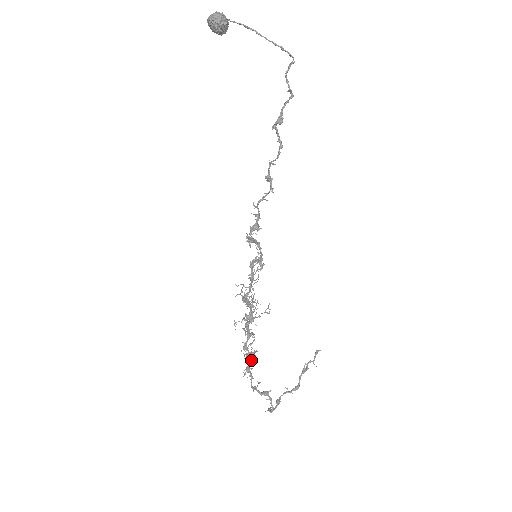
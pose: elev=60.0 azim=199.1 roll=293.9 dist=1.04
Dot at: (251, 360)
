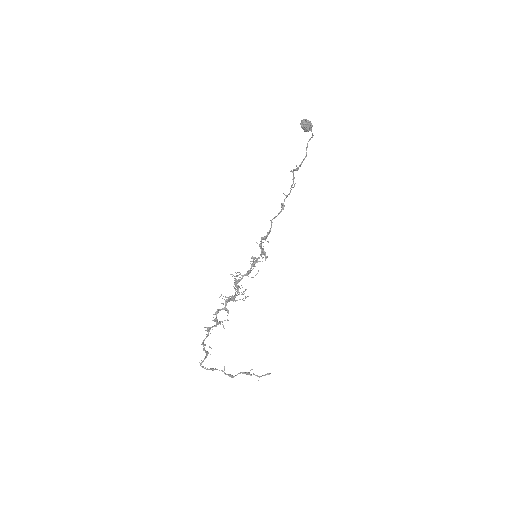
Dot at: (215, 325)
